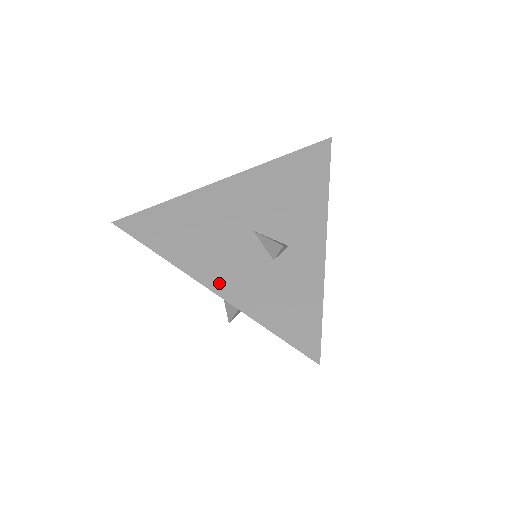
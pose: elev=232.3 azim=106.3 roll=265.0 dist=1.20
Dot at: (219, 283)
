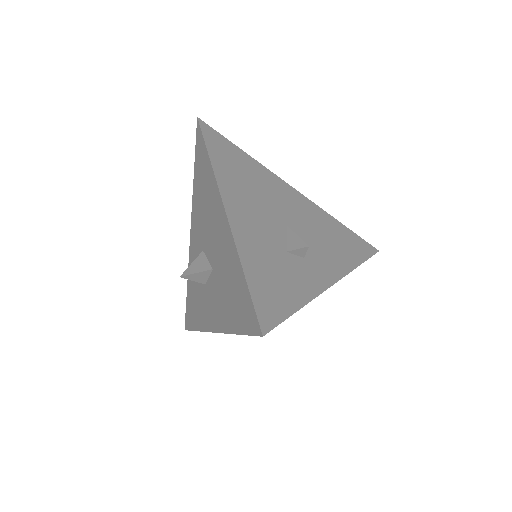
Dot at: (236, 217)
